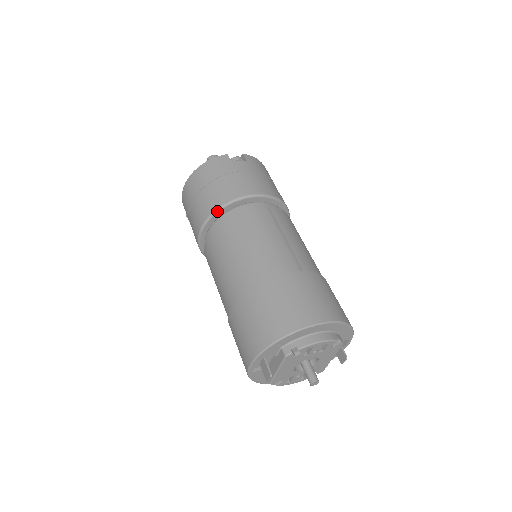
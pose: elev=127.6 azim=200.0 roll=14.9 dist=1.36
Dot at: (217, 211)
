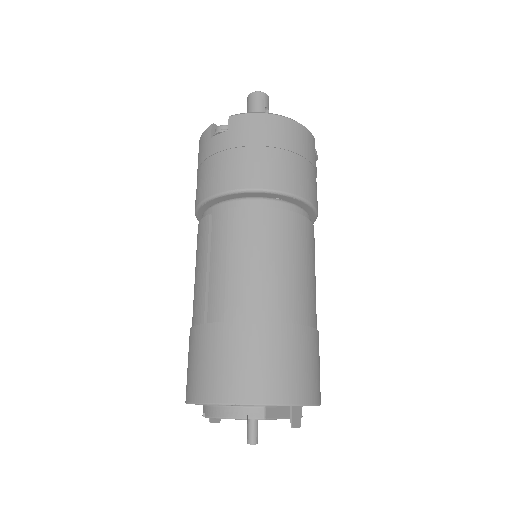
Dot at: (196, 215)
